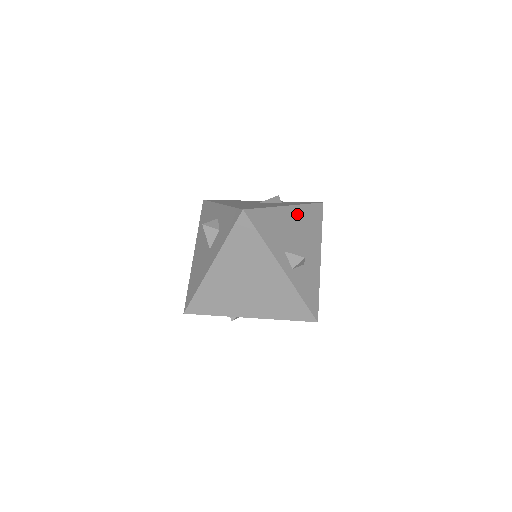
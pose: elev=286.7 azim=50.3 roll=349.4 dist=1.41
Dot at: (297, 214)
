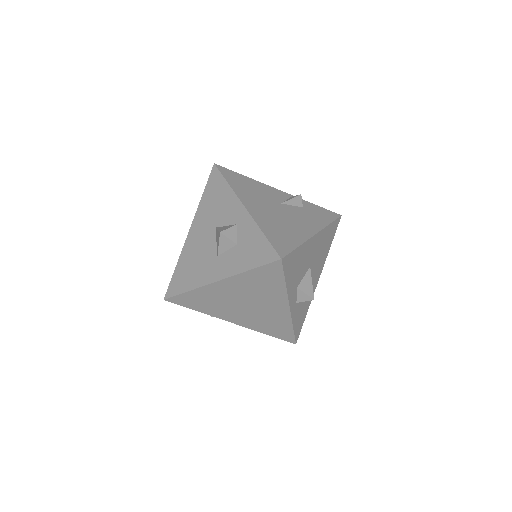
Dot at: (319, 240)
